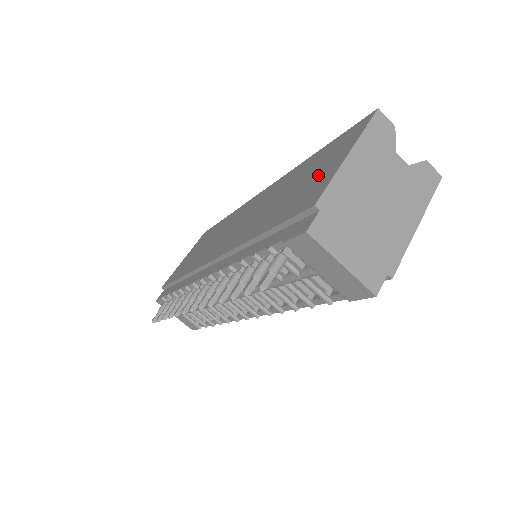
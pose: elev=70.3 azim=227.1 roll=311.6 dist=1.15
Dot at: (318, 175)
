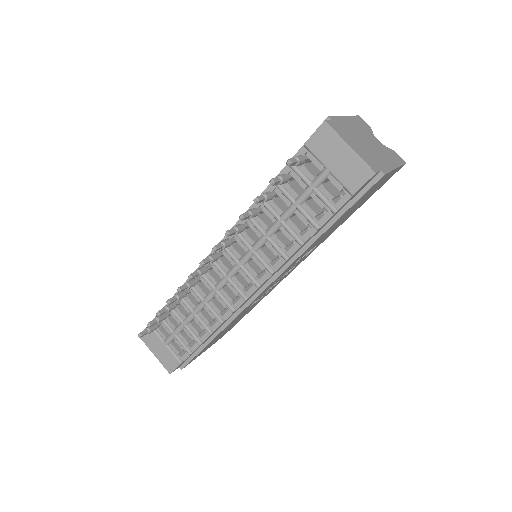
Dot at: occluded
